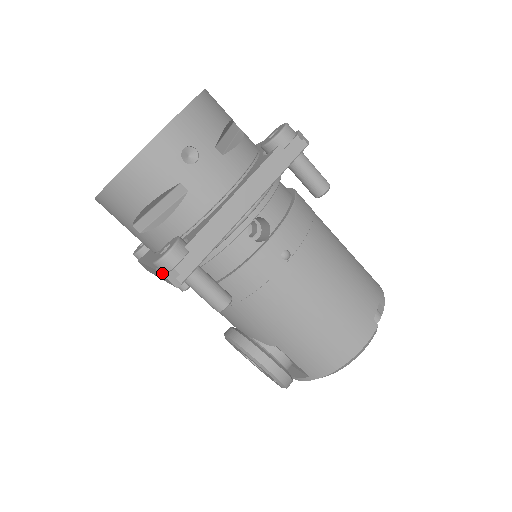
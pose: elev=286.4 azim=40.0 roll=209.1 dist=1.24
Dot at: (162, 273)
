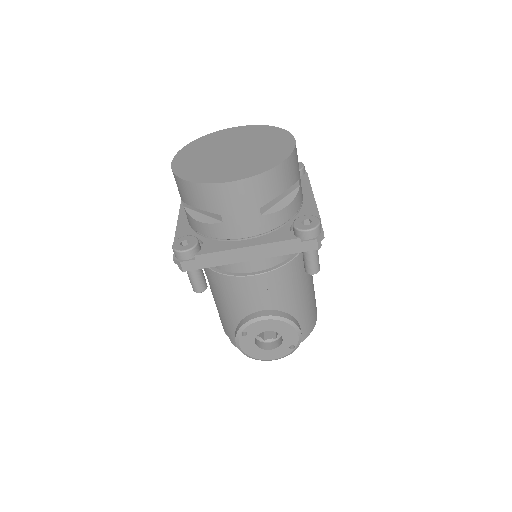
Dot at: (305, 240)
